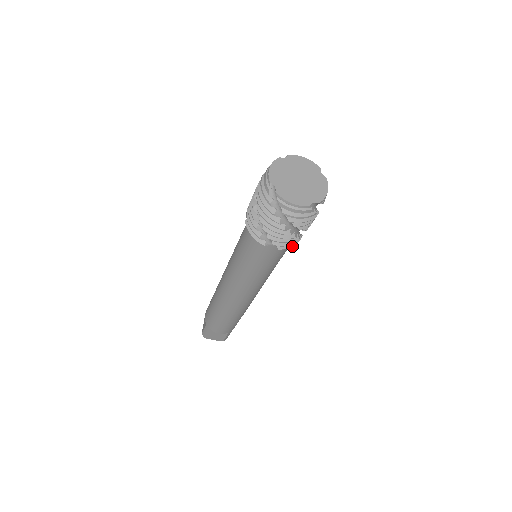
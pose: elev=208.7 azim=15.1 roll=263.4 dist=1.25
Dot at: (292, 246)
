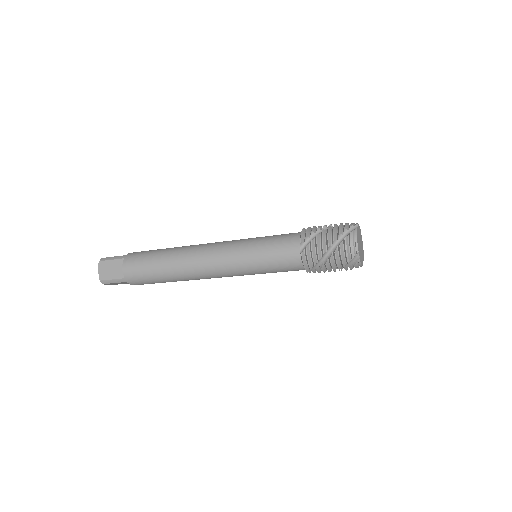
Dot at: occluded
